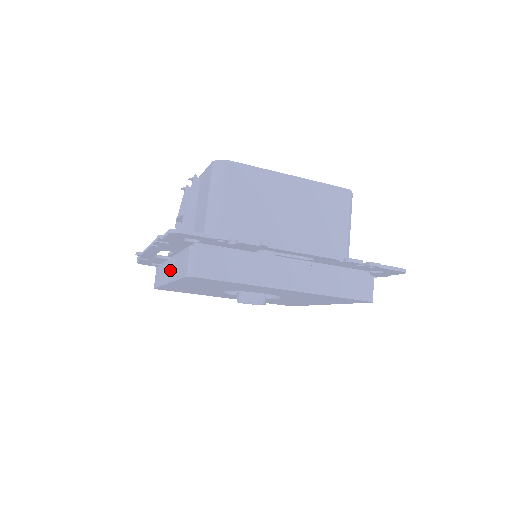
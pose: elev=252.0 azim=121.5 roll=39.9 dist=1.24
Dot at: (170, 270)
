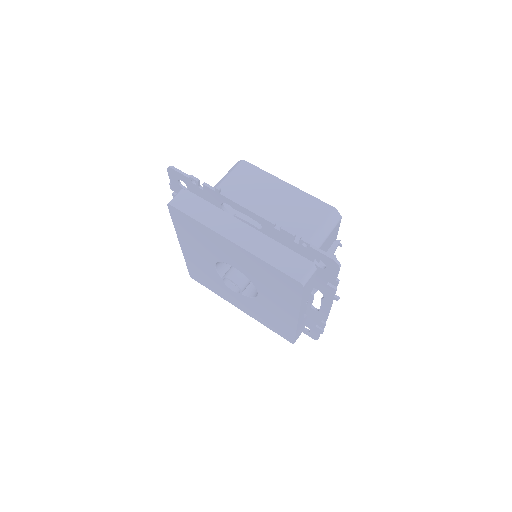
Dot at: occluded
